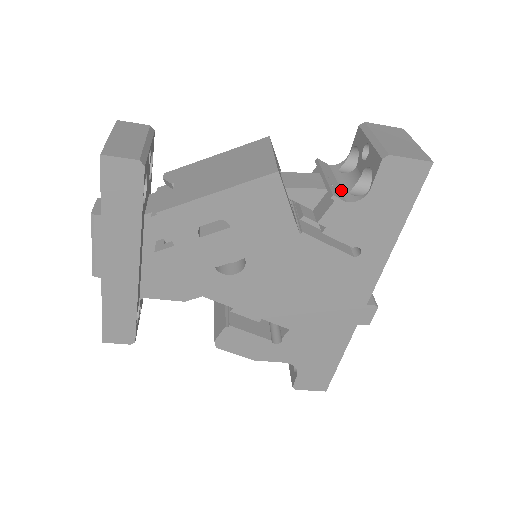
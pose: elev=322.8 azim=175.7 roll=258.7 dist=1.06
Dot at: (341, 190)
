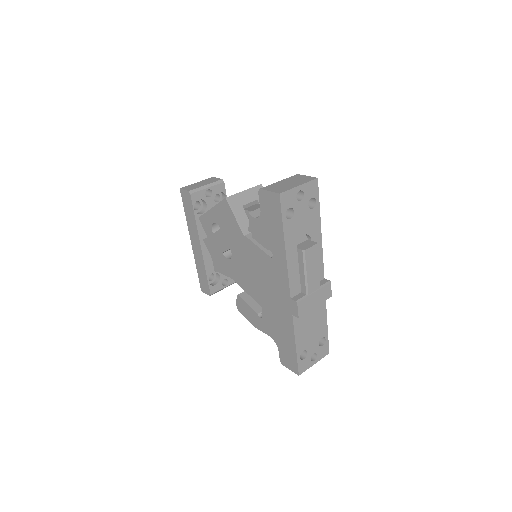
Dot at: occluded
